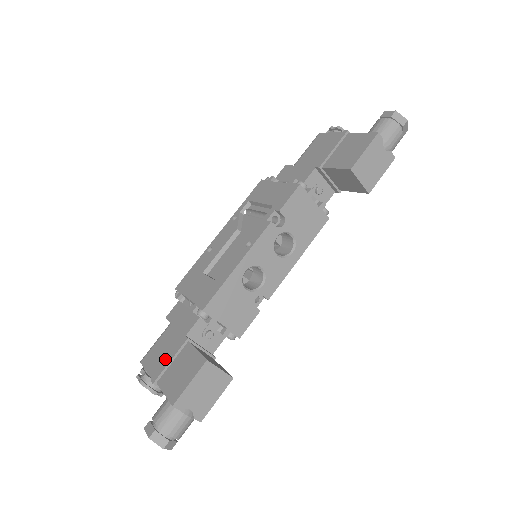
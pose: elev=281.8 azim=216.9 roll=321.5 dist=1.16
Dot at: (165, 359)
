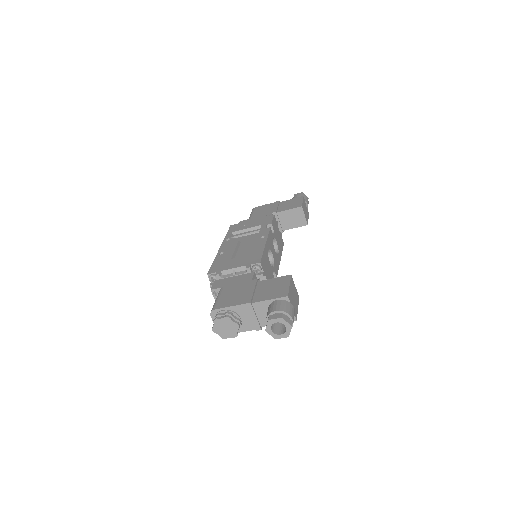
Dot at: (246, 293)
